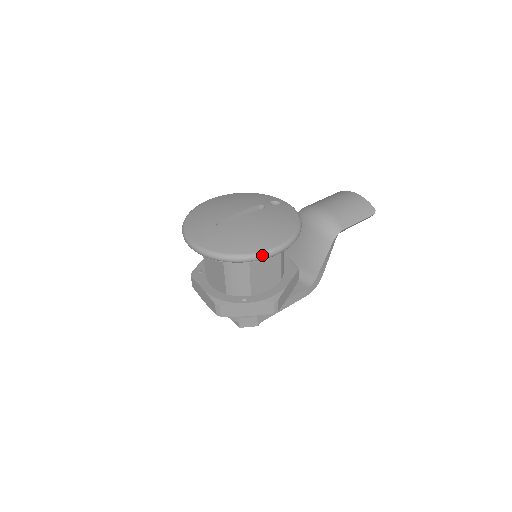
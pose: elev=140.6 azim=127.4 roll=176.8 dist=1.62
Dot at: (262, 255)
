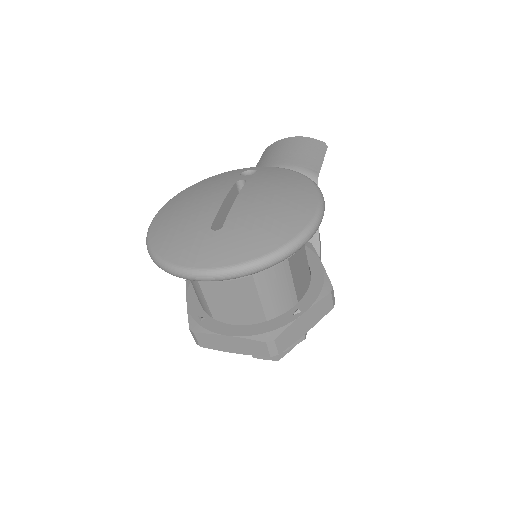
Dot at: (312, 229)
